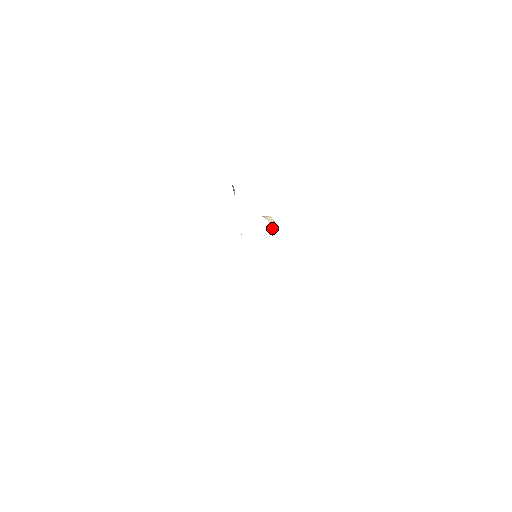
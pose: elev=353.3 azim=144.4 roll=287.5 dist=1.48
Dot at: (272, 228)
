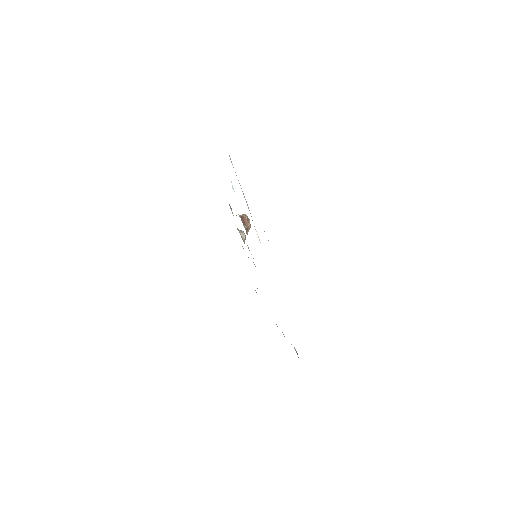
Dot at: (241, 216)
